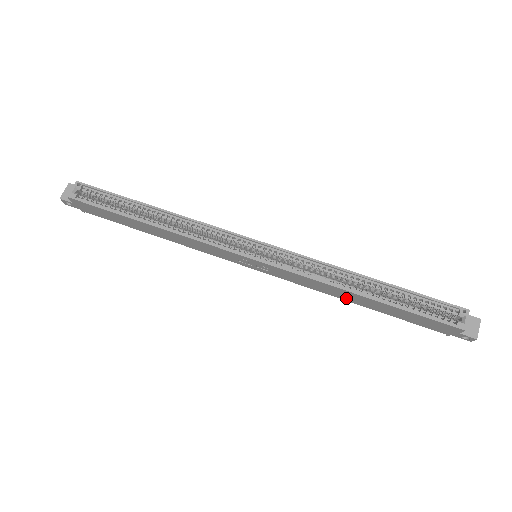
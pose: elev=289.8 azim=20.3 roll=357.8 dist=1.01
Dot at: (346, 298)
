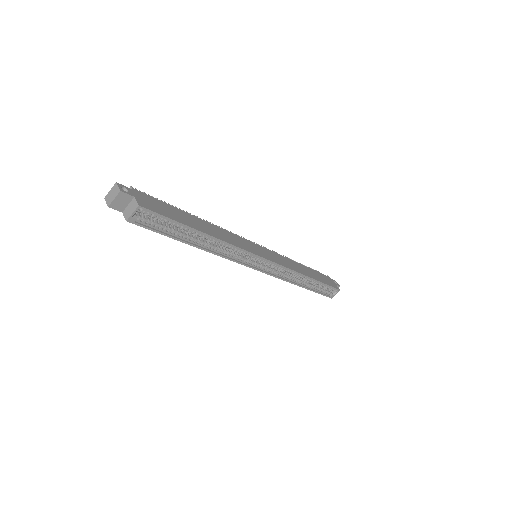
Dot at: occluded
